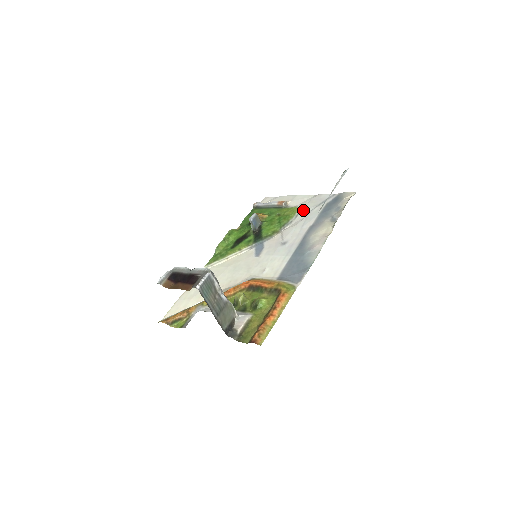
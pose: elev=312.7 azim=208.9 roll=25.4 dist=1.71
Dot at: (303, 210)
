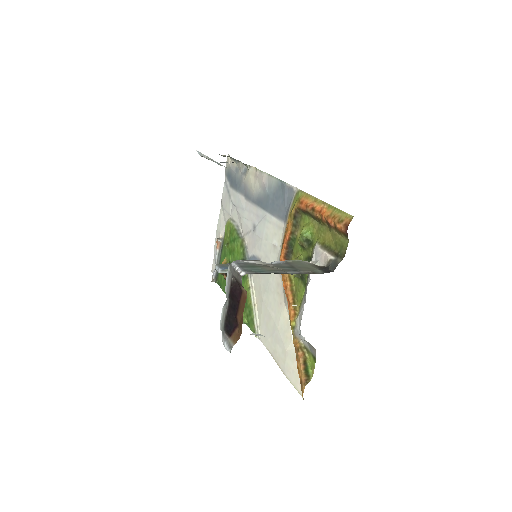
Dot at: (230, 215)
